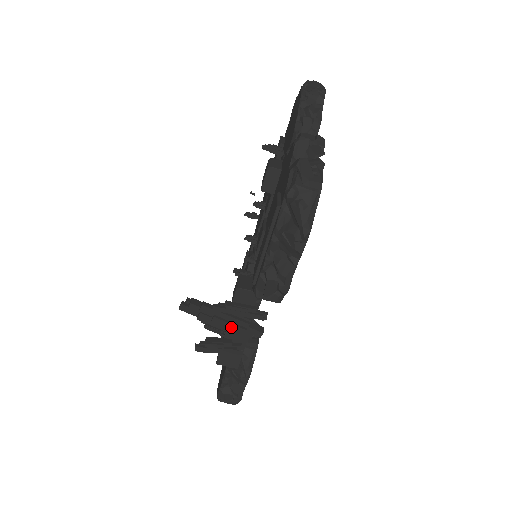
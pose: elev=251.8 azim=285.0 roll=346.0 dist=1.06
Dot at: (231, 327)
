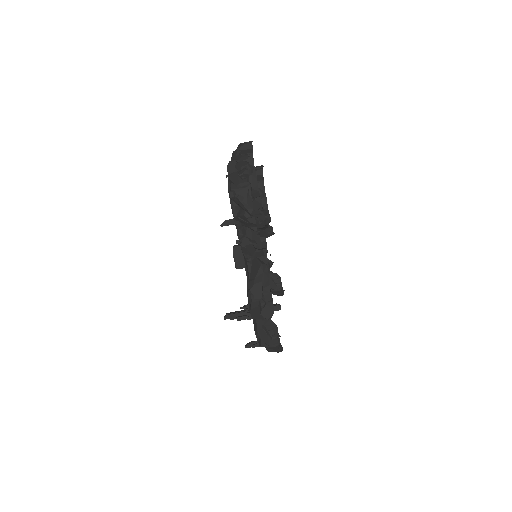
Dot at: occluded
